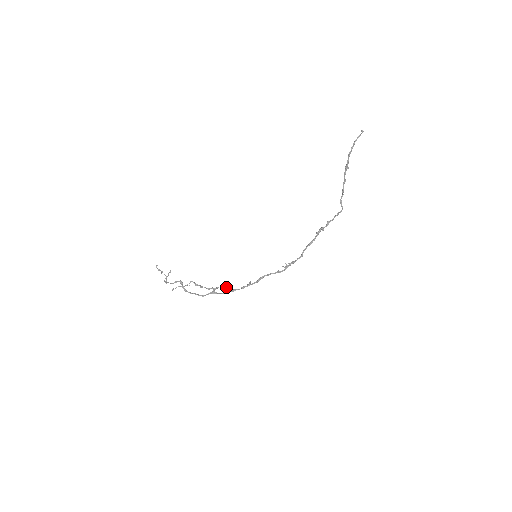
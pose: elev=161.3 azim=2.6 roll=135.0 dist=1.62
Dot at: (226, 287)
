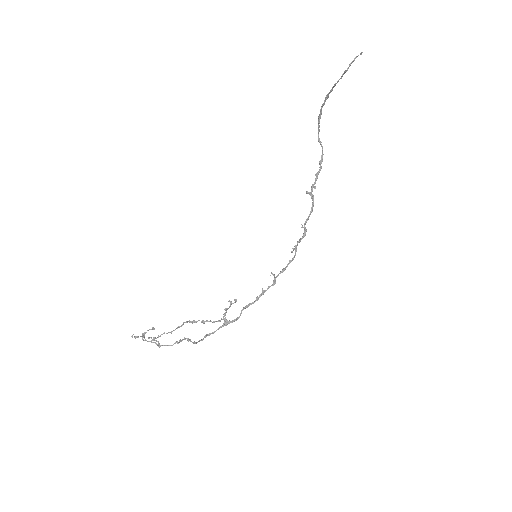
Dot at: (230, 304)
